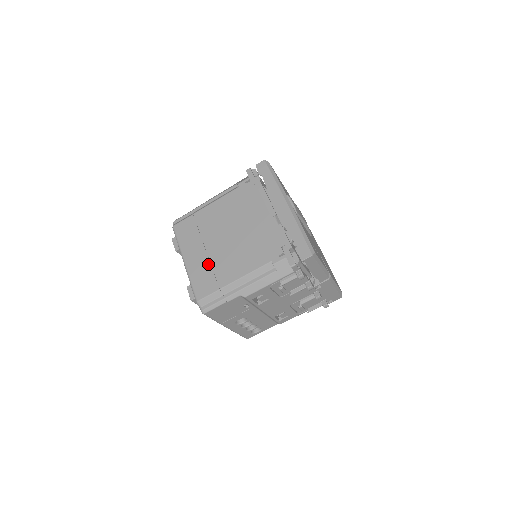
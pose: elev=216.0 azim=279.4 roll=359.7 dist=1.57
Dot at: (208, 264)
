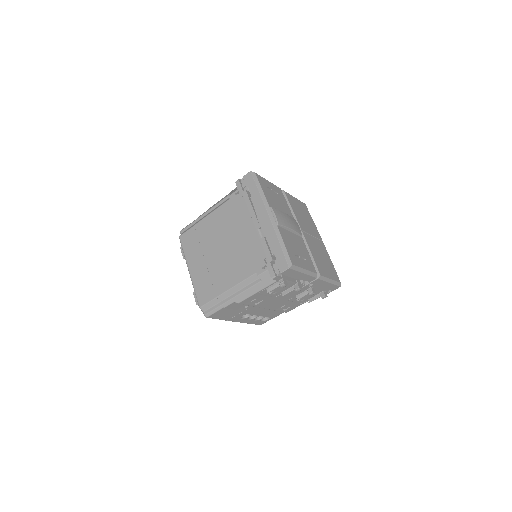
Dot at: (207, 274)
